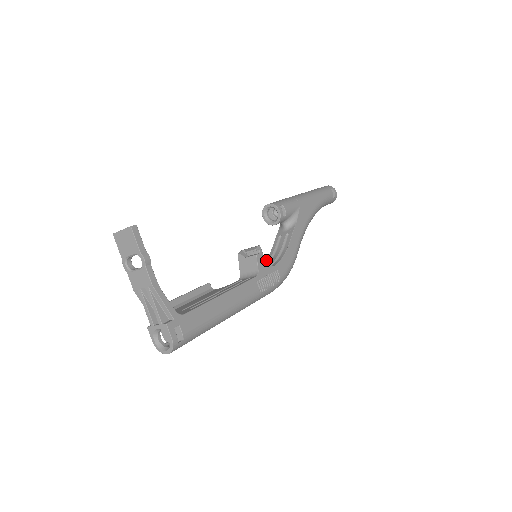
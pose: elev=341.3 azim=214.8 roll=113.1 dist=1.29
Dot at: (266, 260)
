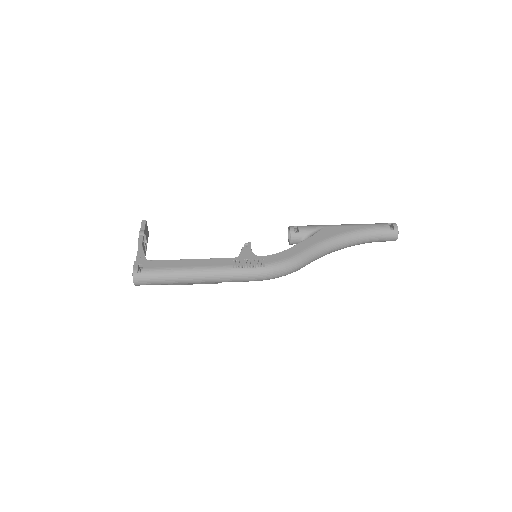
Dot at: occluded
